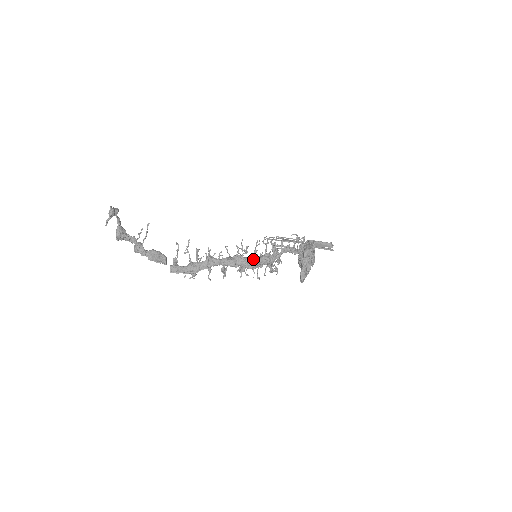
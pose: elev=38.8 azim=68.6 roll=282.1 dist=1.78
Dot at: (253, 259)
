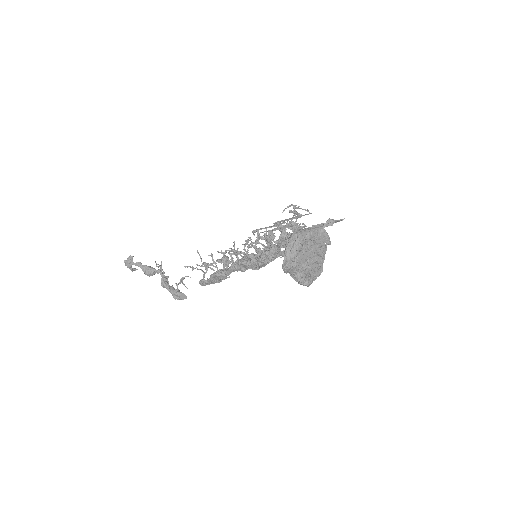
Dot at: (254, 262)
